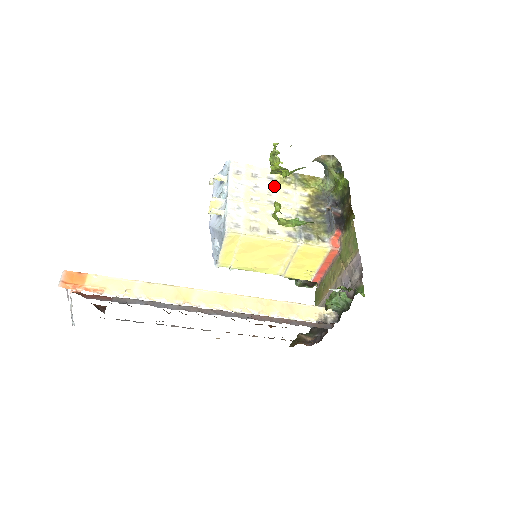
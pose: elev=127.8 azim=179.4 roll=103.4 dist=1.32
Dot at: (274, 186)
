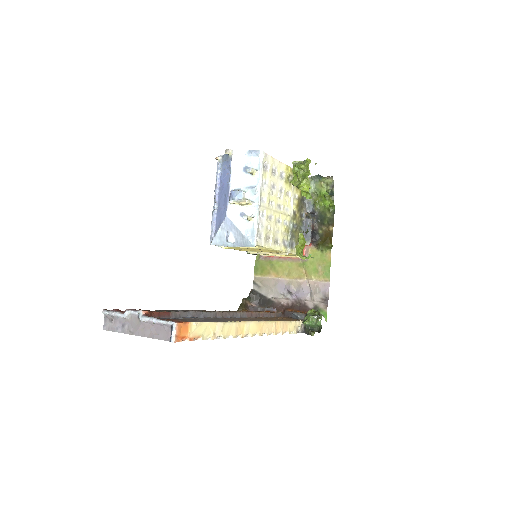
Dot at: (283, 187)
